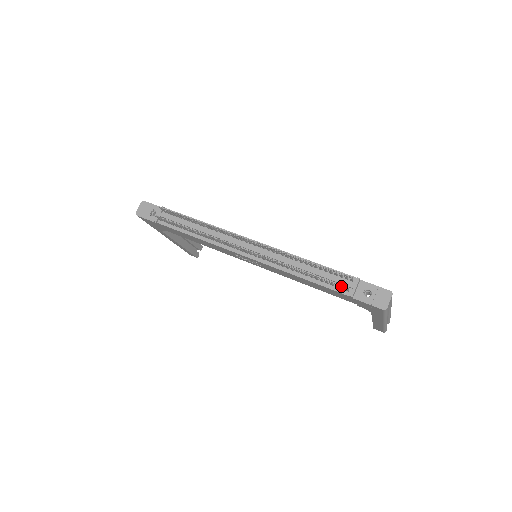
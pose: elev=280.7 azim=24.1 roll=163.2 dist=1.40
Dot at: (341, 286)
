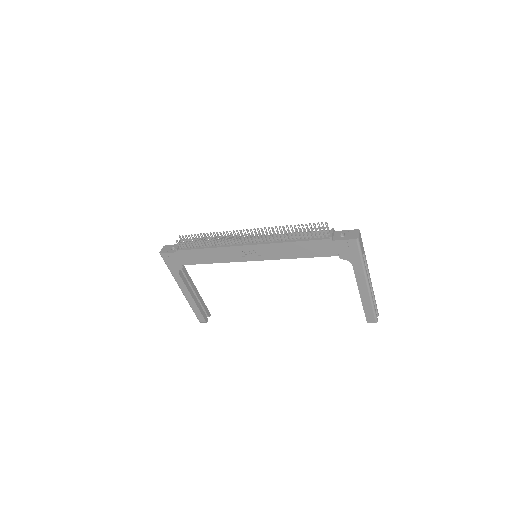
Dot at: (321, 231)
